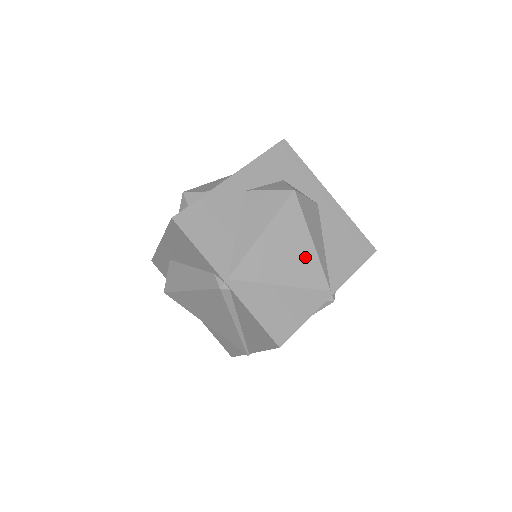
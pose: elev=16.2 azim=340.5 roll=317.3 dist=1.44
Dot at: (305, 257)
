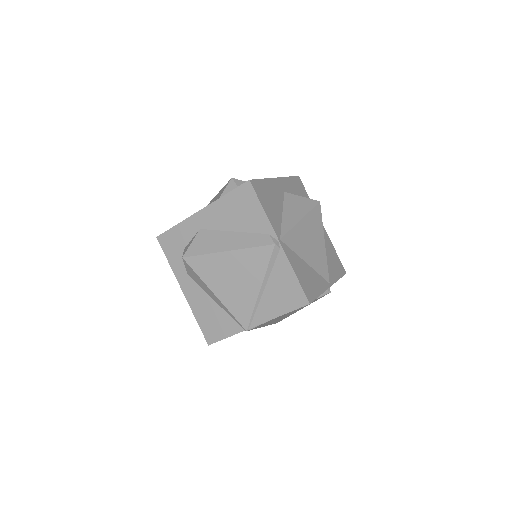
Dot at: (320, 250)
